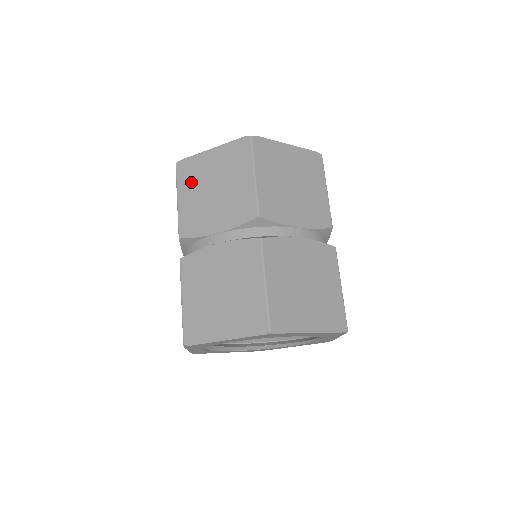
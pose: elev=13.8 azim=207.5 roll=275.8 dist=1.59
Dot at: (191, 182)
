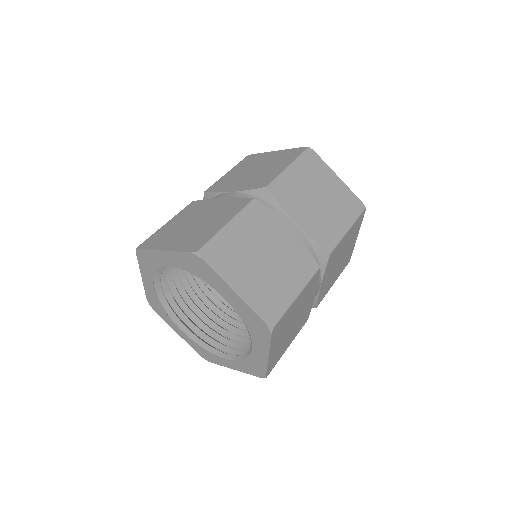
Dot at: (246, 165)
